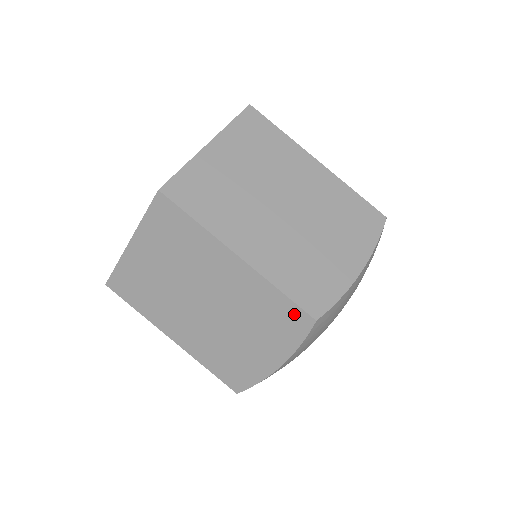
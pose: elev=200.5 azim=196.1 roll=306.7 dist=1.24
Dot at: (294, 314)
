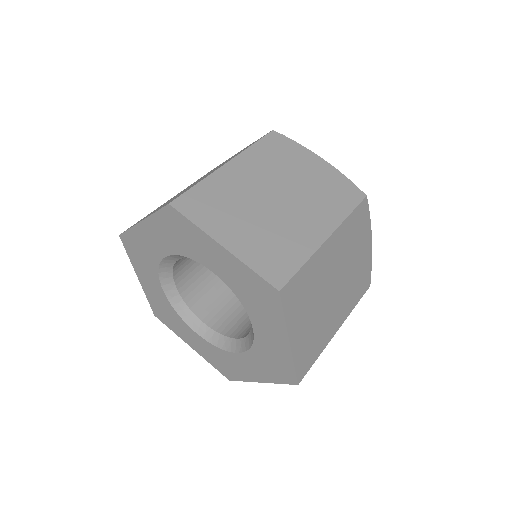
Dot at: occluded
